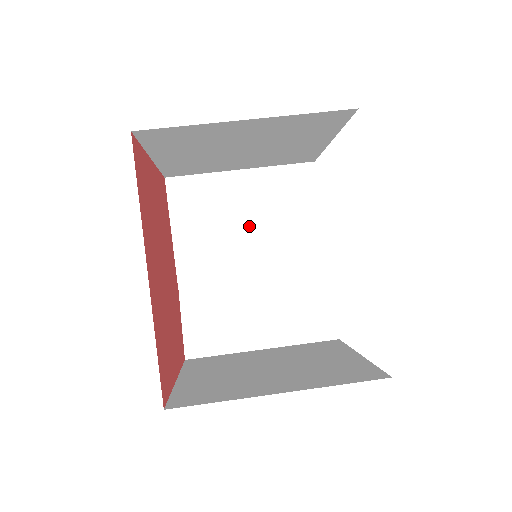
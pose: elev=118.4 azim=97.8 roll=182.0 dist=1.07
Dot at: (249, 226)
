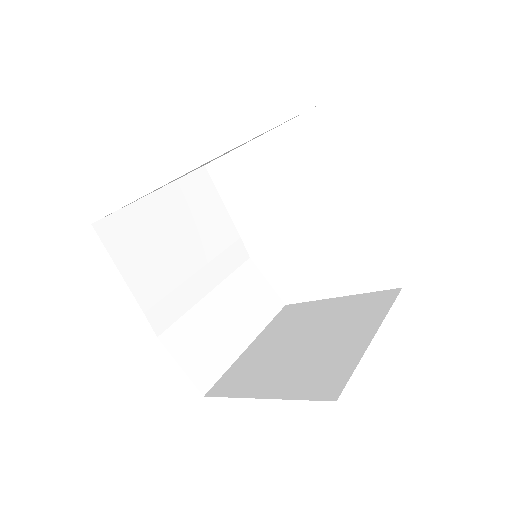
Dot at: (185, 243)
